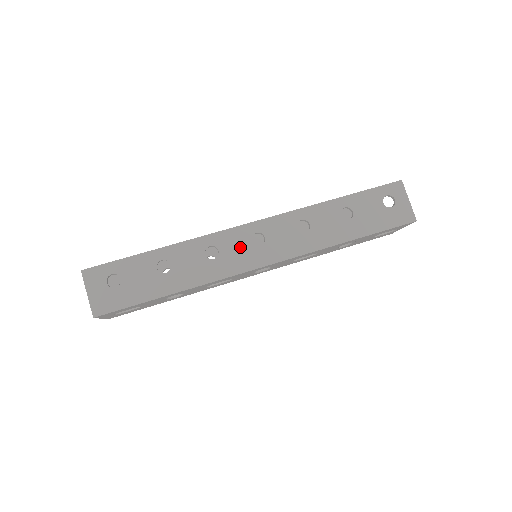
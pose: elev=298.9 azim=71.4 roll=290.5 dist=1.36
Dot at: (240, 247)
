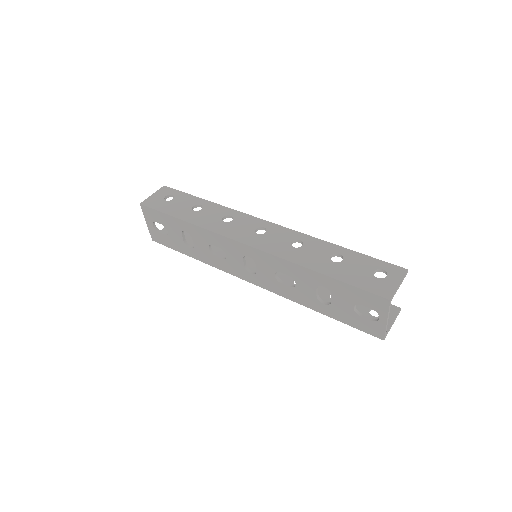
Dot at: (245, 227)
